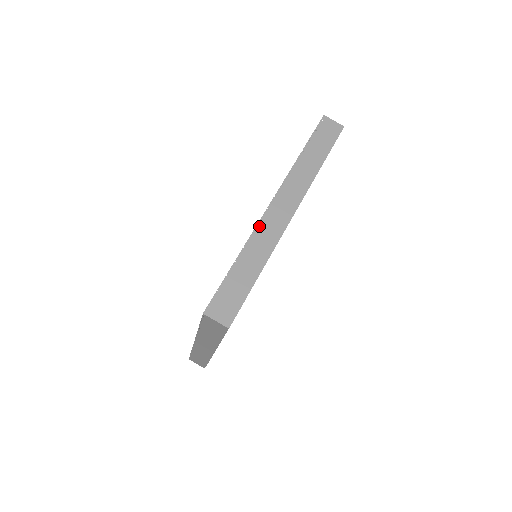
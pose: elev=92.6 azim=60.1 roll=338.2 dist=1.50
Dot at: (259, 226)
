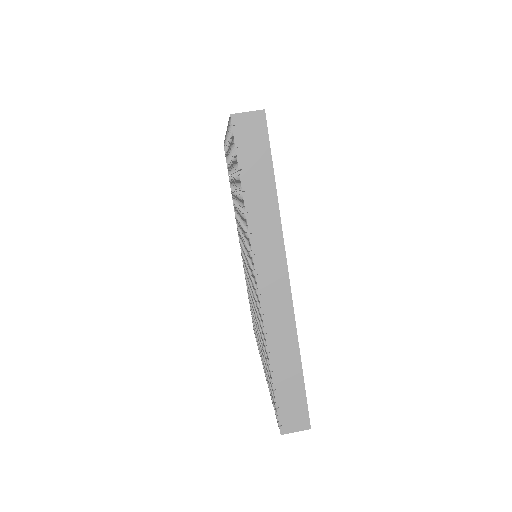
Dot at: occluded
